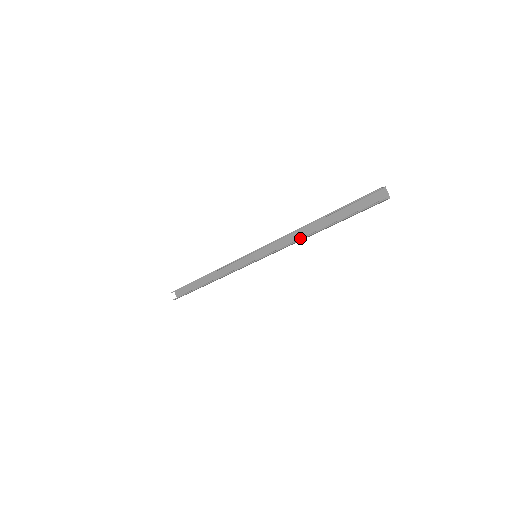
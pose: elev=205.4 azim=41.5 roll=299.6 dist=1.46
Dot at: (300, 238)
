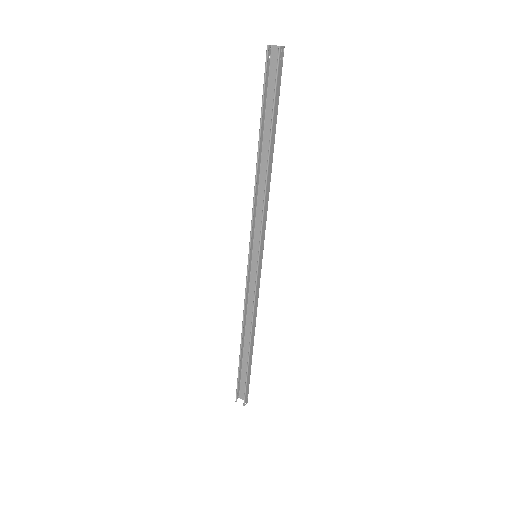
Dot at: (267, 186)
